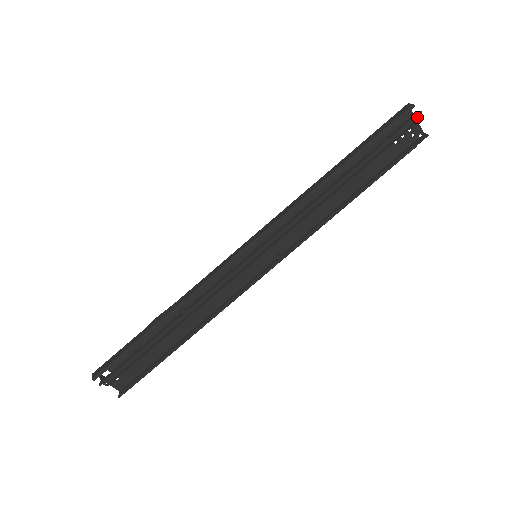
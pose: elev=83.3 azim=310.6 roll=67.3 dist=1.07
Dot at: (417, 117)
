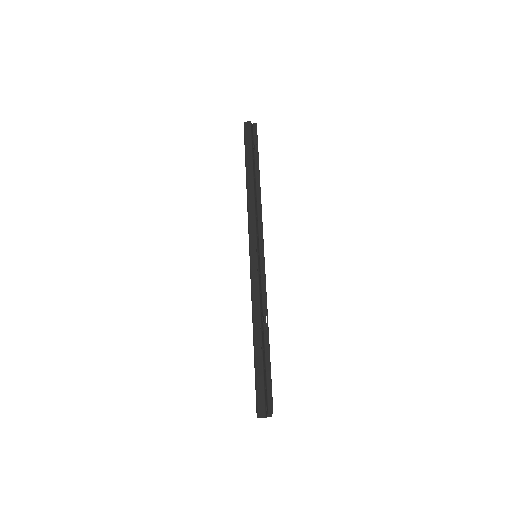
Dot at: (254, 128)
